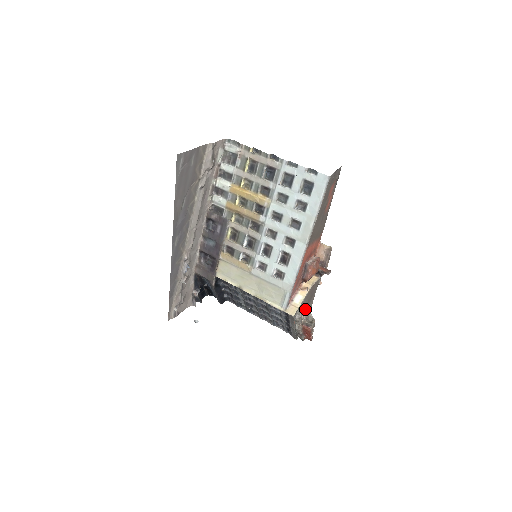
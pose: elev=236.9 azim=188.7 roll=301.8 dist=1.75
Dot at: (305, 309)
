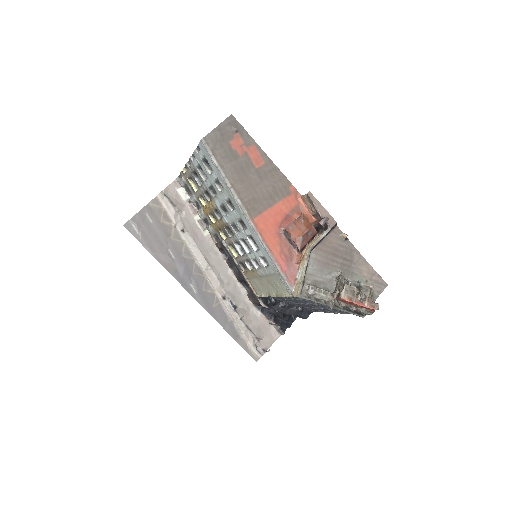
Dot at: (337, 278)
